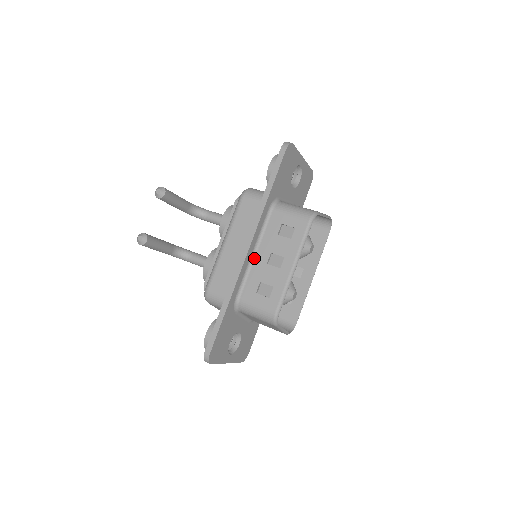
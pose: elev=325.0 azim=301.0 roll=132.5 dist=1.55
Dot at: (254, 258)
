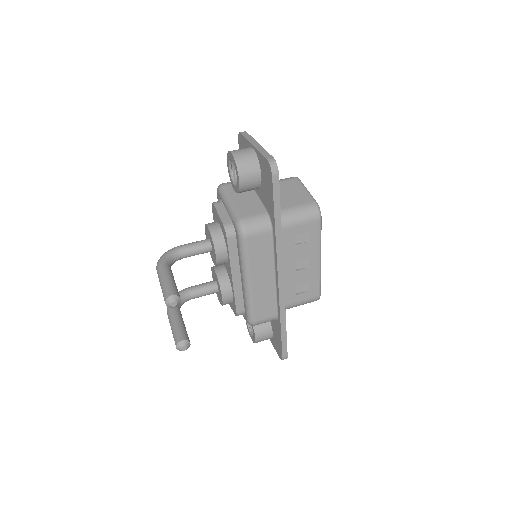
Dot at: occluded
